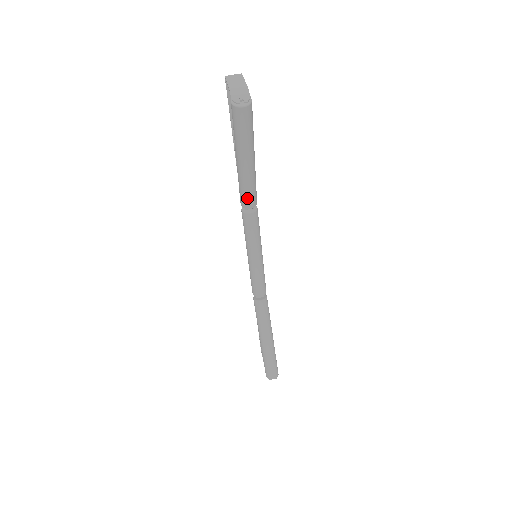
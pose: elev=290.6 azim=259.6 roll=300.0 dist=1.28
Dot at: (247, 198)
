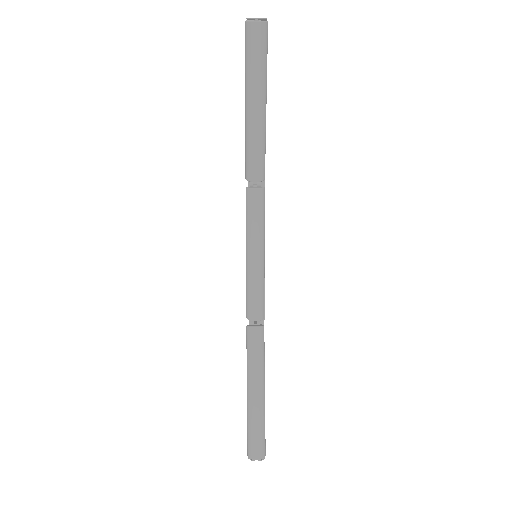
Dot at: (253, 163)
